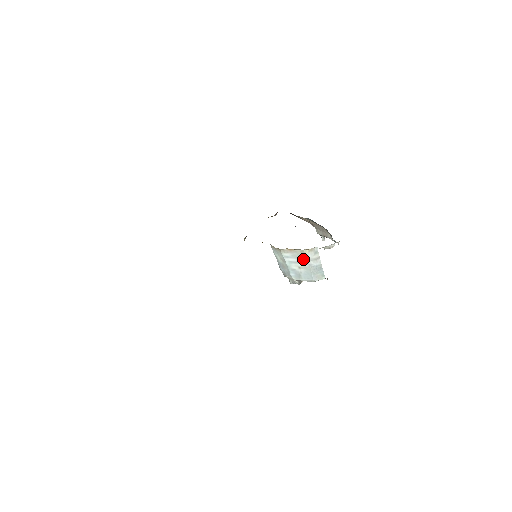
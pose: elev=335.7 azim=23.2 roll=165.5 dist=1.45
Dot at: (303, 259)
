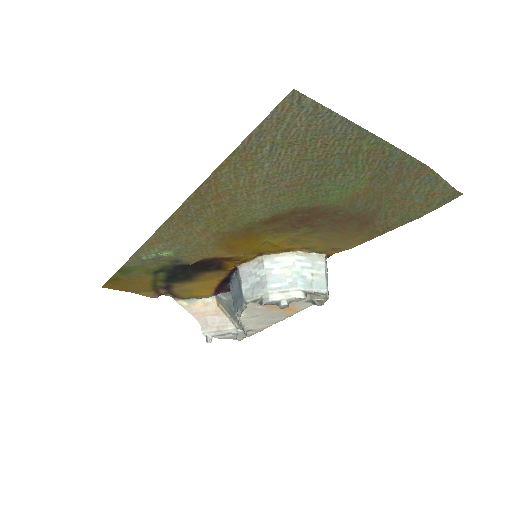
Dot at: (319, 264)
